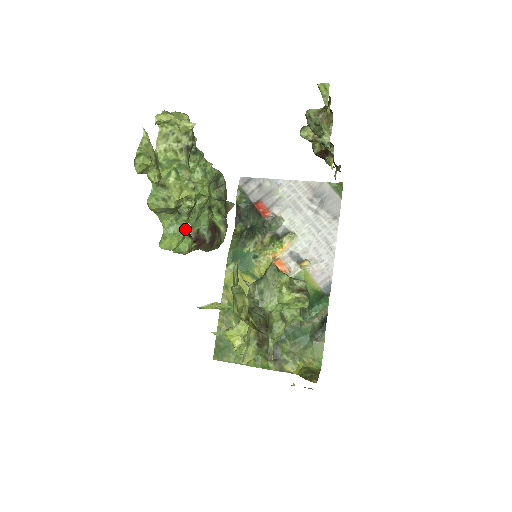
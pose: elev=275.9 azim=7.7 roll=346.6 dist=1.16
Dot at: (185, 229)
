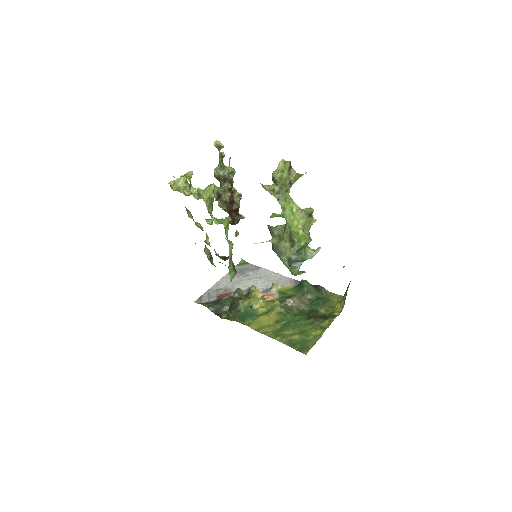
Dot at: (223, 219)
